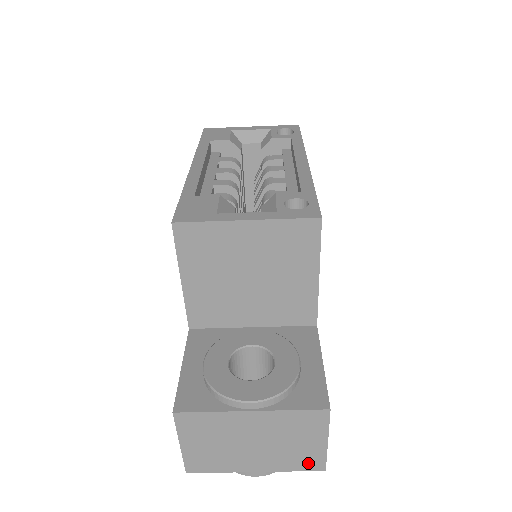
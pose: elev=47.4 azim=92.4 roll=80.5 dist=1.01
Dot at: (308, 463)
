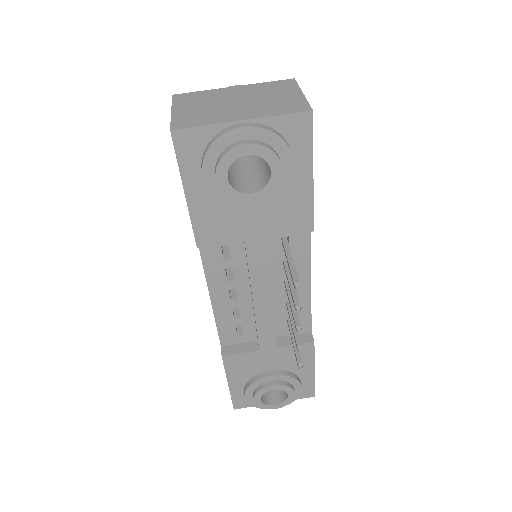
Dot at: (292, 108)
